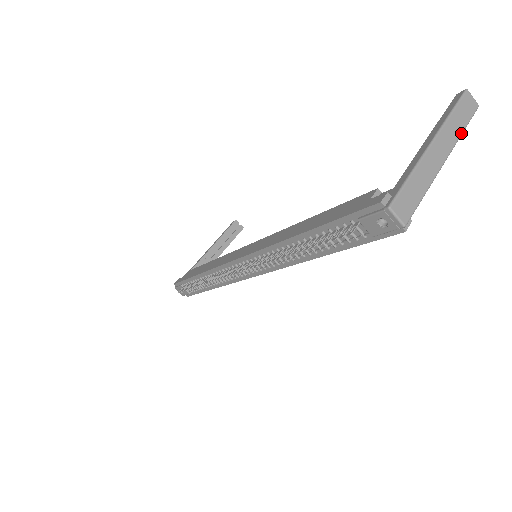
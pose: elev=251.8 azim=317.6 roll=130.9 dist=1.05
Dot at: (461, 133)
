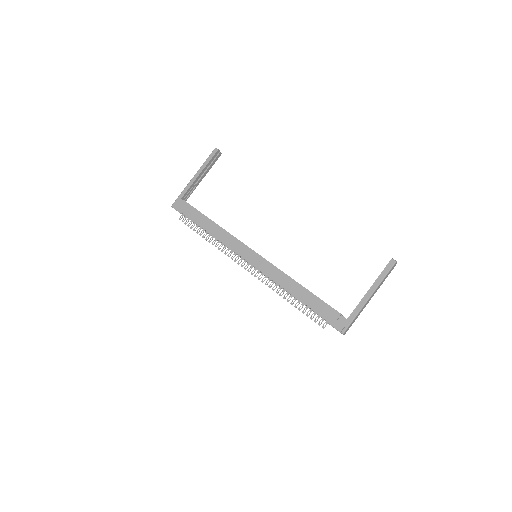
Dot at: occluded
